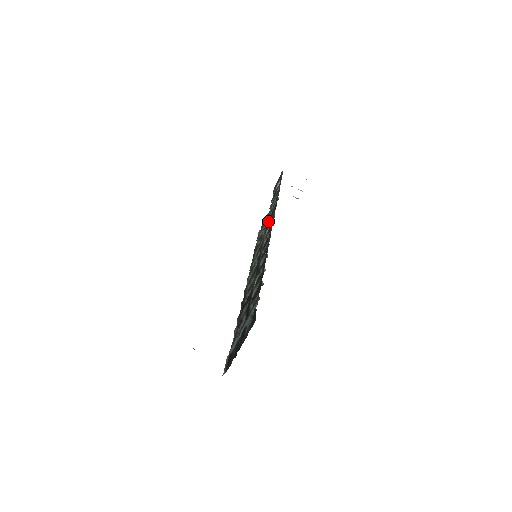
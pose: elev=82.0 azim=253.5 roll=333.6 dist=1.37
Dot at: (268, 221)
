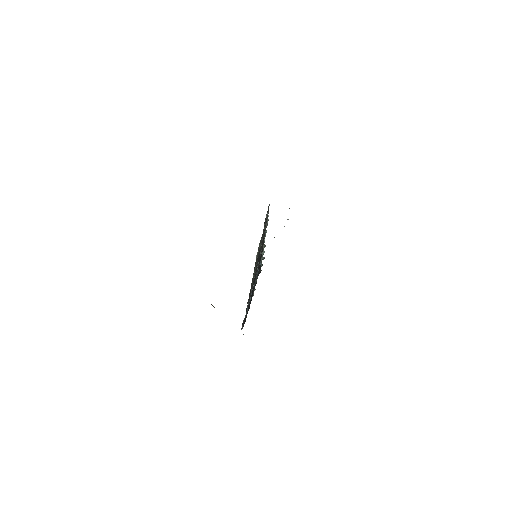
Dot at: (262, 236)
